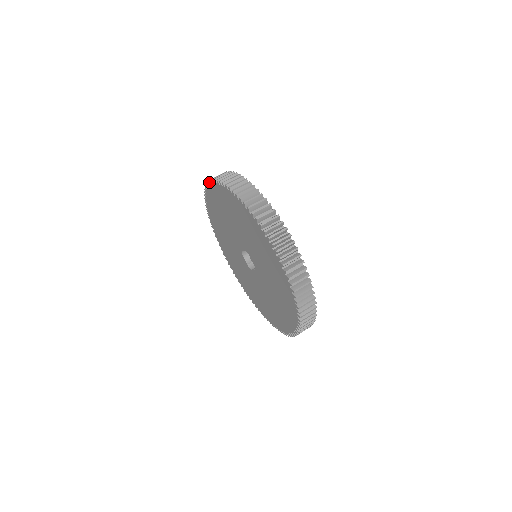
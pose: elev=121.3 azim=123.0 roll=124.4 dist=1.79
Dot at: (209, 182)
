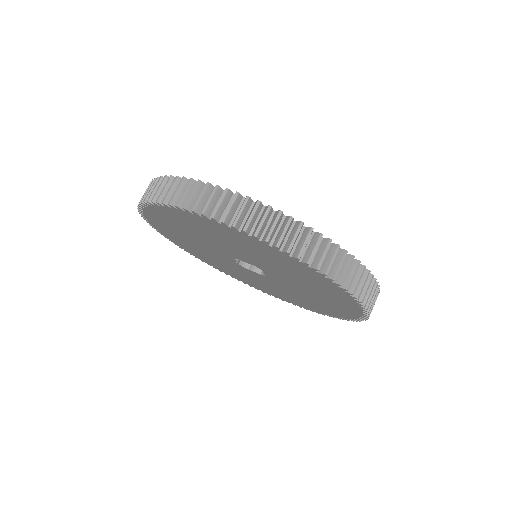
Dot at: occluded
